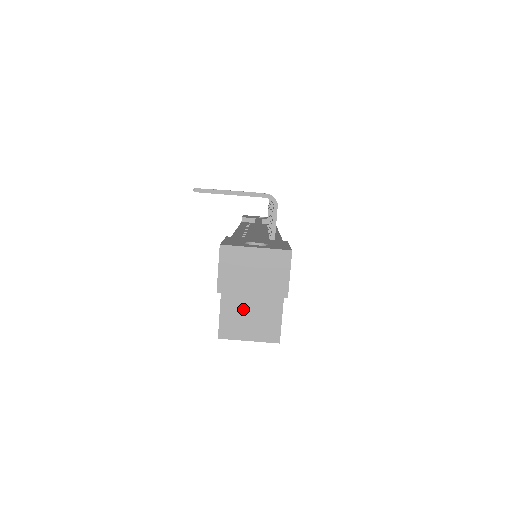
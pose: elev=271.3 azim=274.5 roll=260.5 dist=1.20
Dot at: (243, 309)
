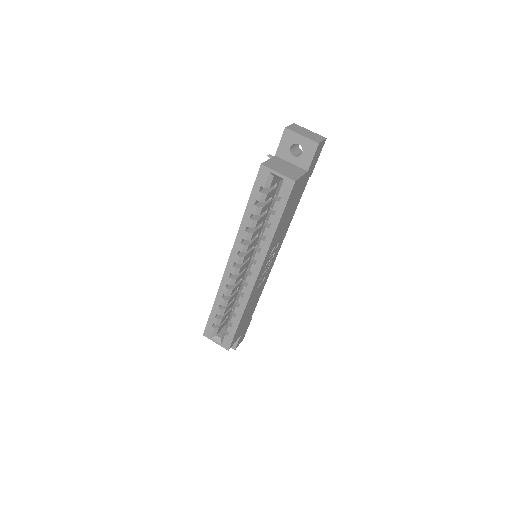
Dot at: (281, 165)
